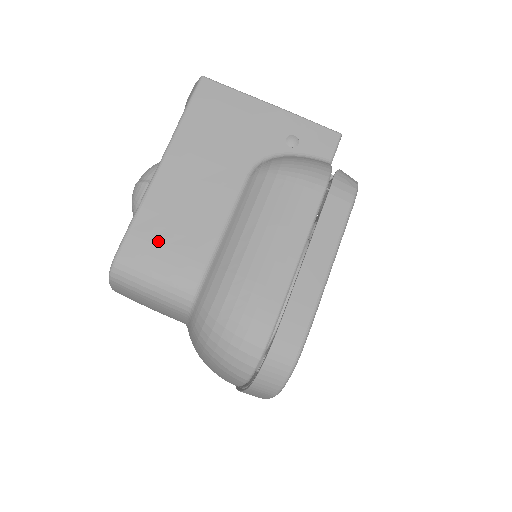
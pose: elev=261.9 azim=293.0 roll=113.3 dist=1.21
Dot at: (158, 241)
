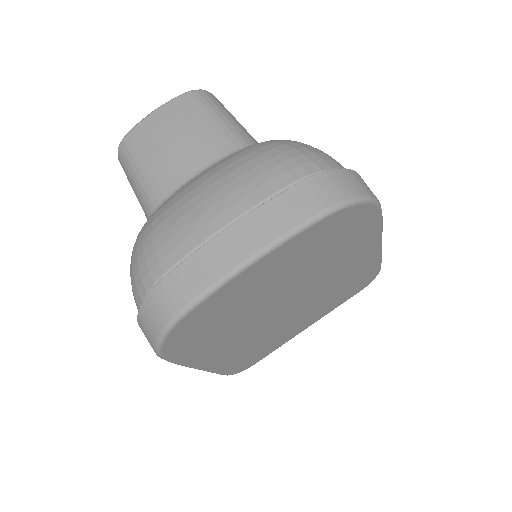
Dot at: occluded
